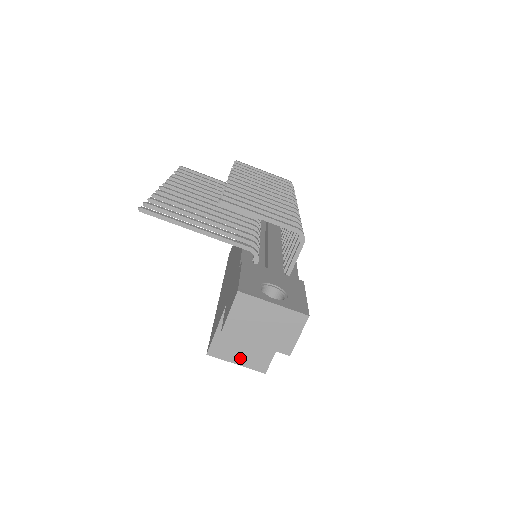
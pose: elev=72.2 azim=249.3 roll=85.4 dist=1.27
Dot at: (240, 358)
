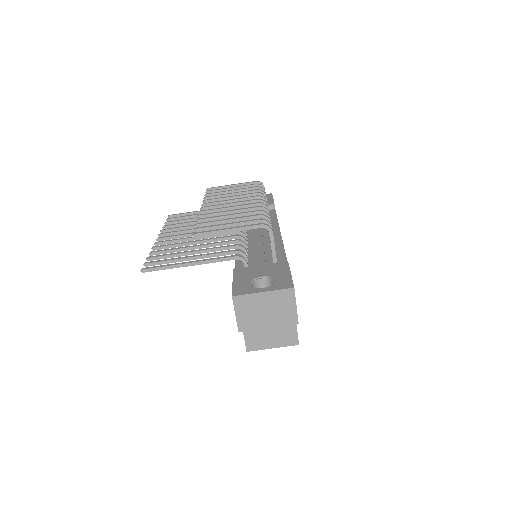
Dot at: (273, 342)
